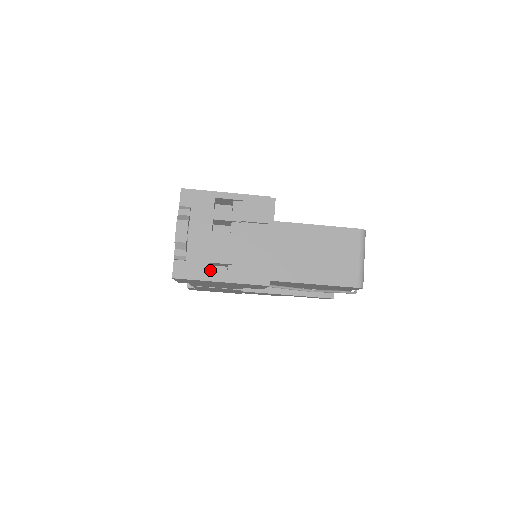
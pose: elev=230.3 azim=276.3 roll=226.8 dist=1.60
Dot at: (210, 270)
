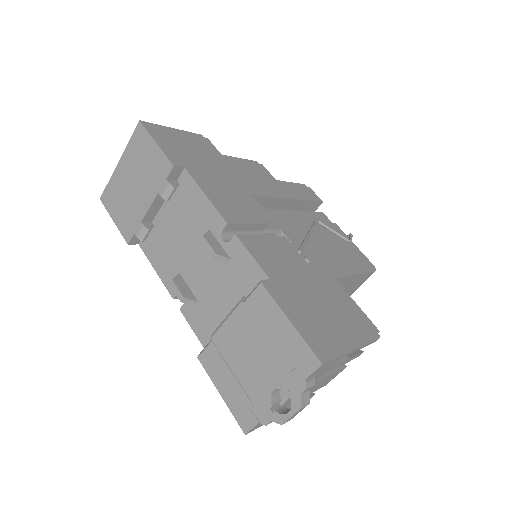
Dot at: occluded
